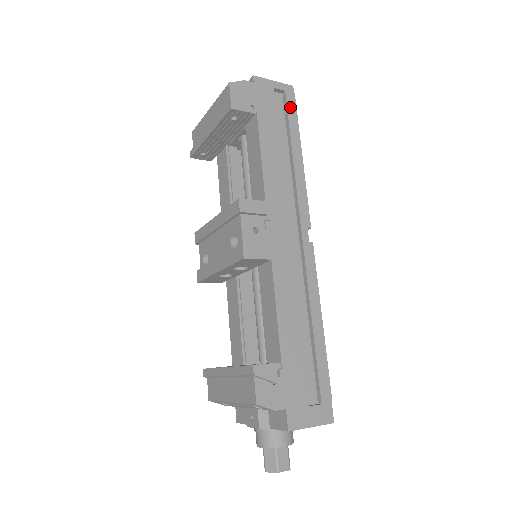
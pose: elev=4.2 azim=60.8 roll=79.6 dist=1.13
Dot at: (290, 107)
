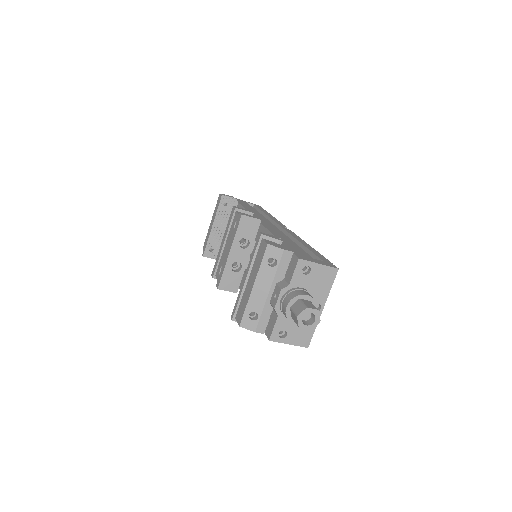
Dot at: (259, 207)
